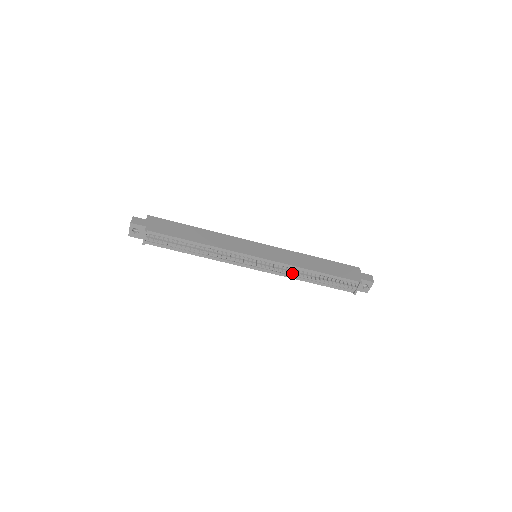
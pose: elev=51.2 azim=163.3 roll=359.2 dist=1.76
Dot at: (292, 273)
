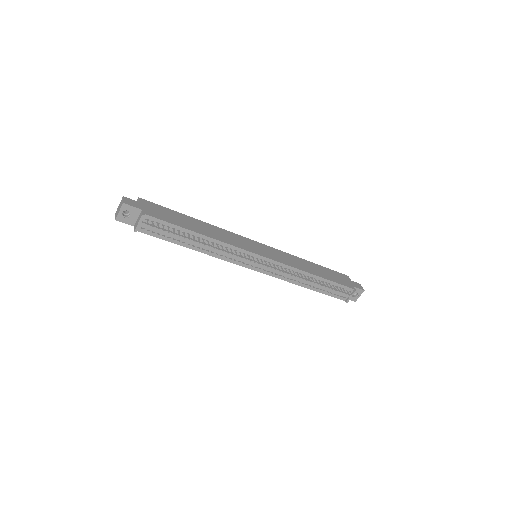
Dot at: (294, 276)
